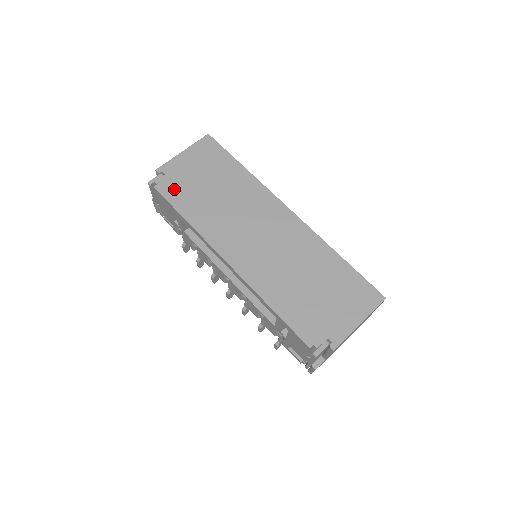
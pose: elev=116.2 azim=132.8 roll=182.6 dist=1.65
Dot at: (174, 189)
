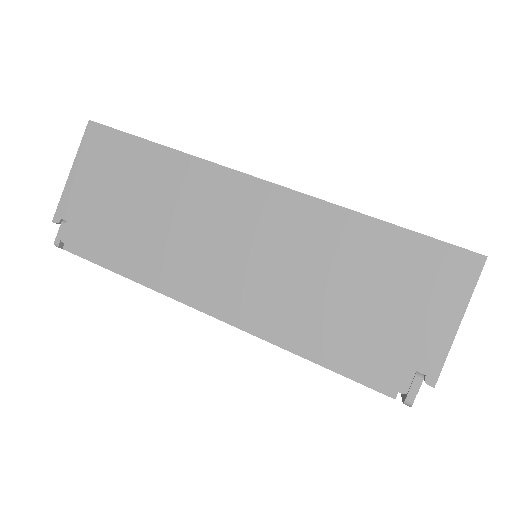
Dot at: (89, 238)
